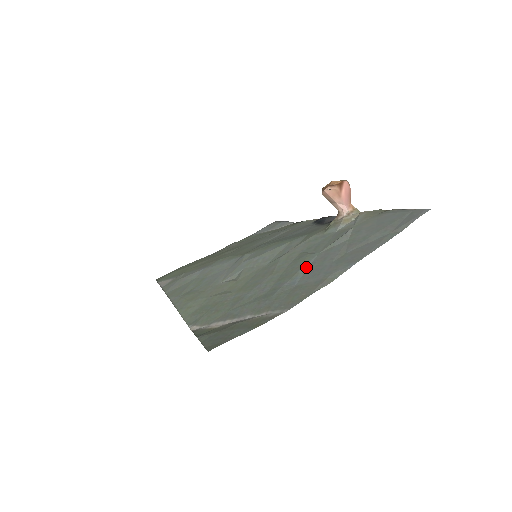
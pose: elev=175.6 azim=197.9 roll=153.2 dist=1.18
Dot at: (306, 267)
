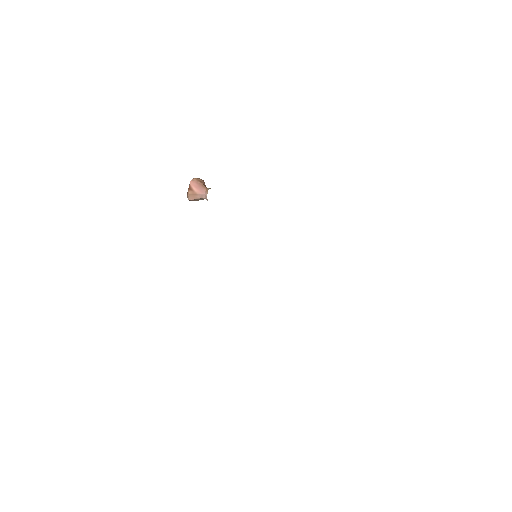
Dot at: occluded
